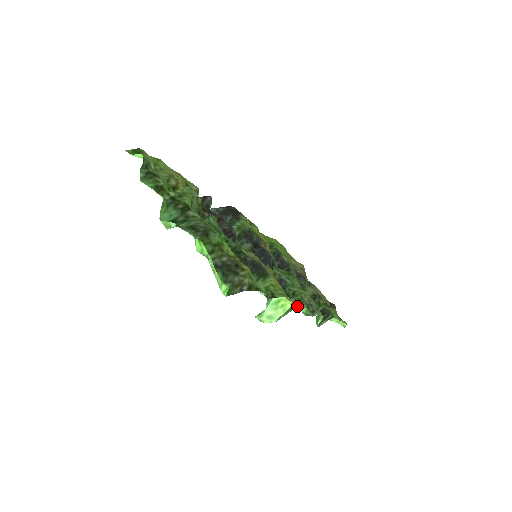
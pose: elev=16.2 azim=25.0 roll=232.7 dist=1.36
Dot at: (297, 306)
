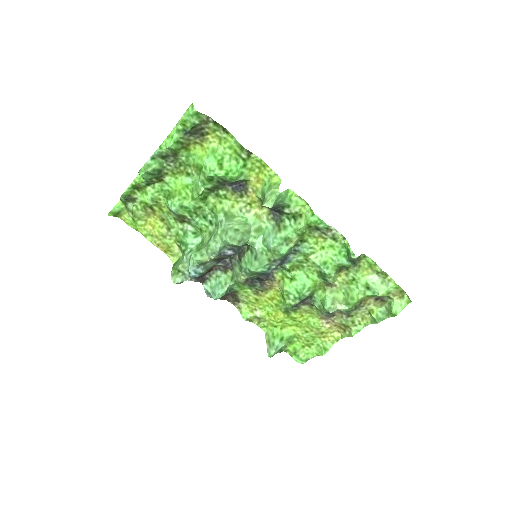
Dot at: (293, 195)
